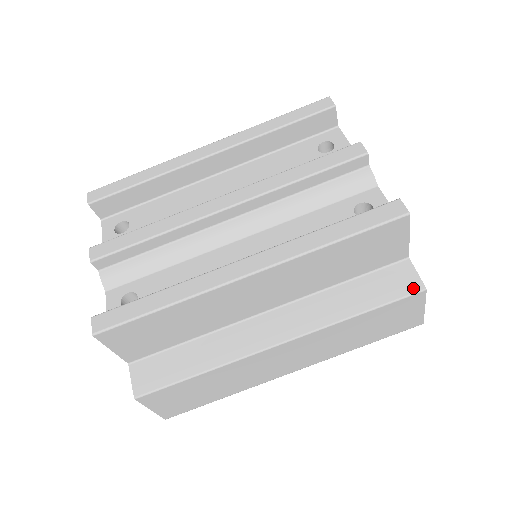
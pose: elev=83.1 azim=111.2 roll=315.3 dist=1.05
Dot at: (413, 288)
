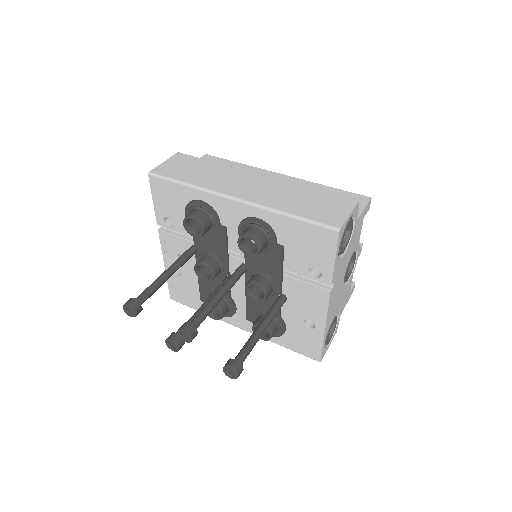
Dot at: occluded
